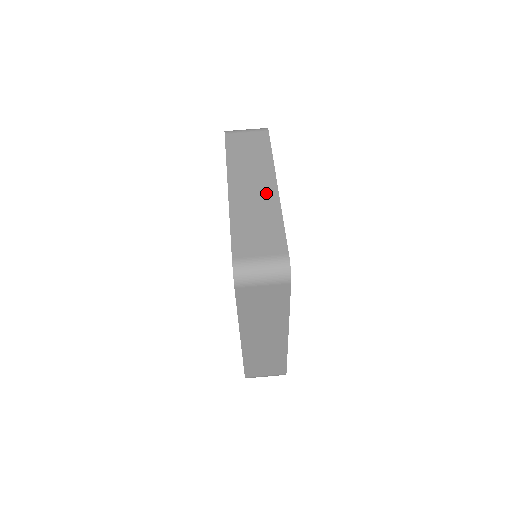
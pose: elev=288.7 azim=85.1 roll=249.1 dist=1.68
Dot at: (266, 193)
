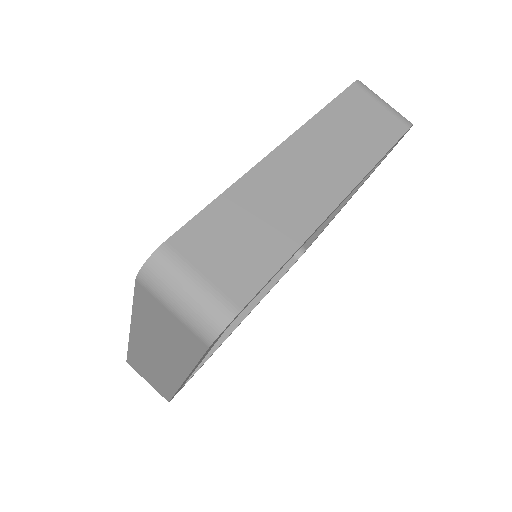
Dot at: (313, 200)
